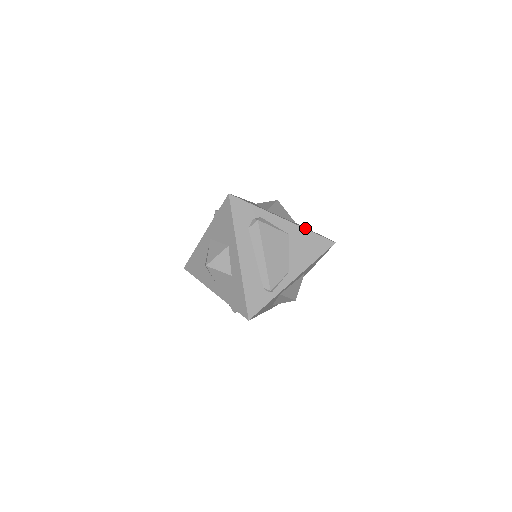
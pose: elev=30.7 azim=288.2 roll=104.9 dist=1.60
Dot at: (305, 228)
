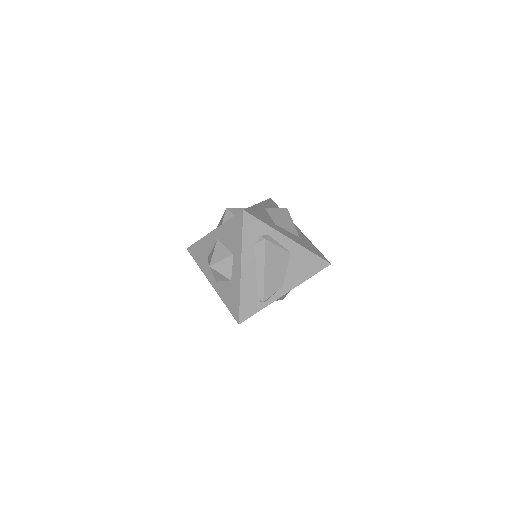
Dot at: (307, 247)
